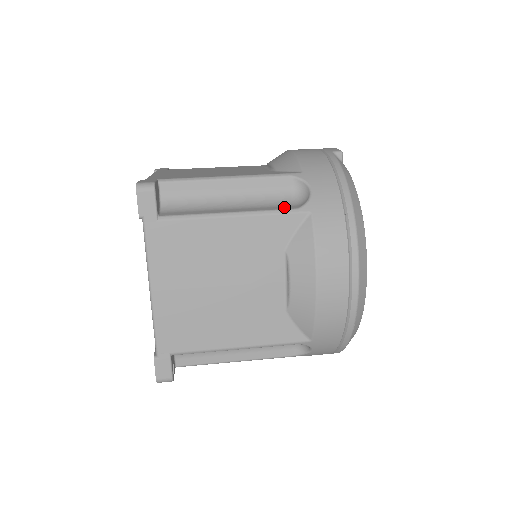
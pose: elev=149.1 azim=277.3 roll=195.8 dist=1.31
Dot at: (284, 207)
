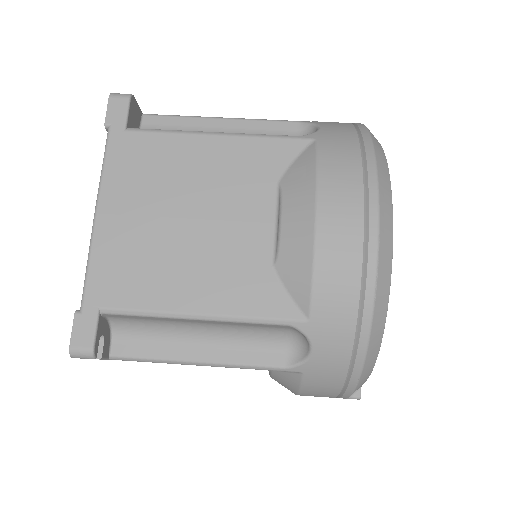
Dot at: occluded
